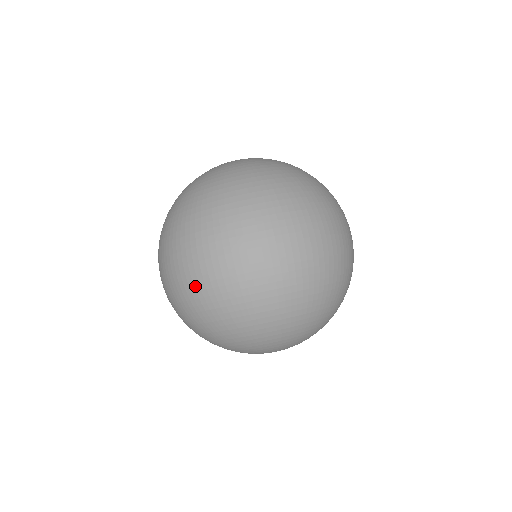
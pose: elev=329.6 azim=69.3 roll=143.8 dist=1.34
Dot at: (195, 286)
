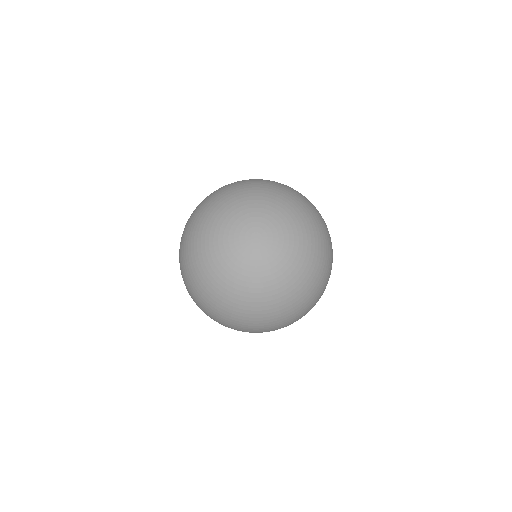
Dot at: occluded
